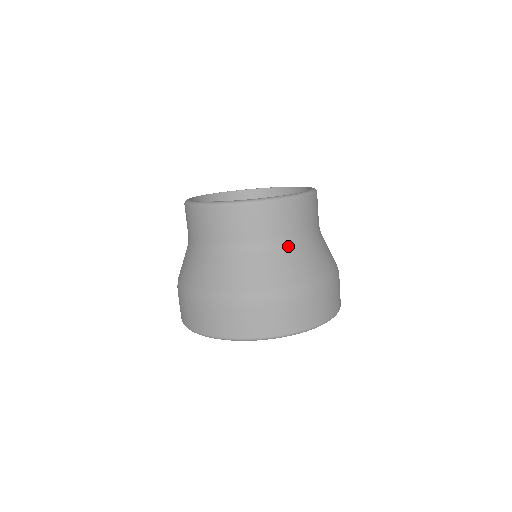
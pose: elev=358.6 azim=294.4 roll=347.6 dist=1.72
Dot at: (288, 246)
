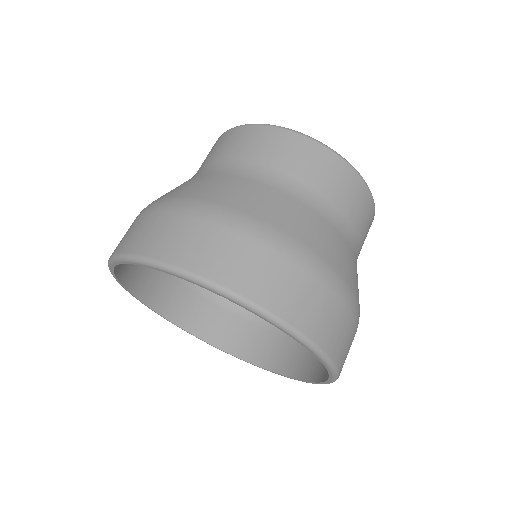
Dot at: (222, 170)
